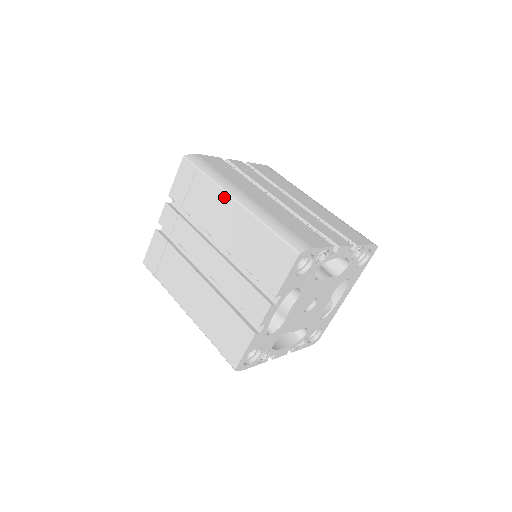
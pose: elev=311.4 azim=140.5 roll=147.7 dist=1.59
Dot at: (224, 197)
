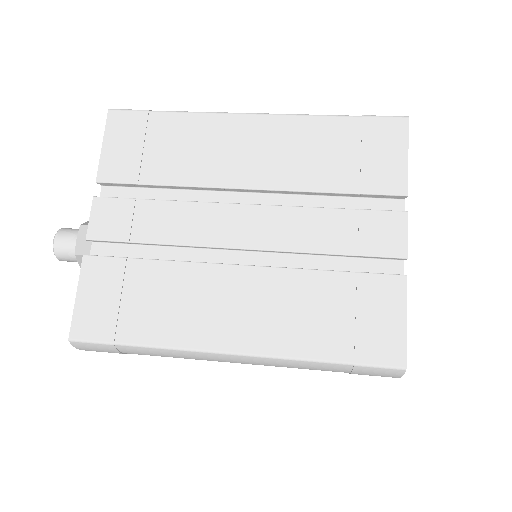
Dot at: (228, 120)
